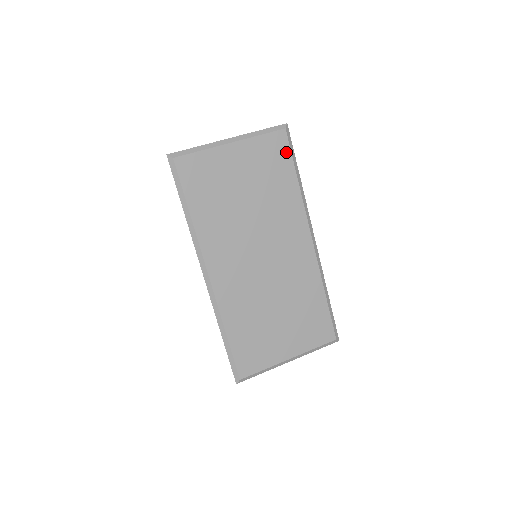
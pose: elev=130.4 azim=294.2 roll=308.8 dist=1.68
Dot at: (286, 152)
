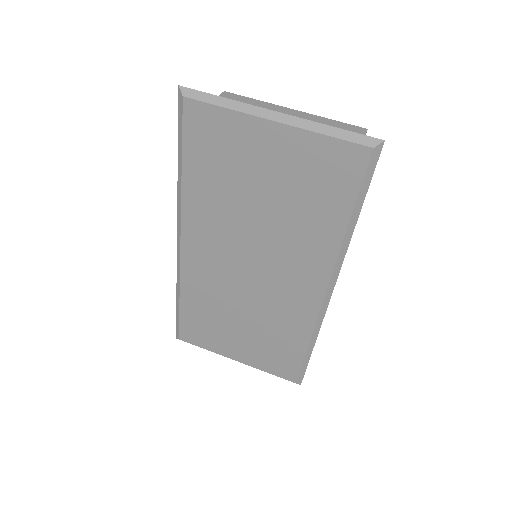
Dot at: (353, 180)
